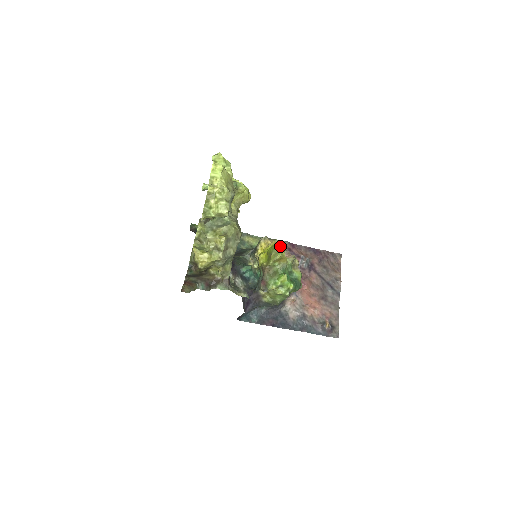
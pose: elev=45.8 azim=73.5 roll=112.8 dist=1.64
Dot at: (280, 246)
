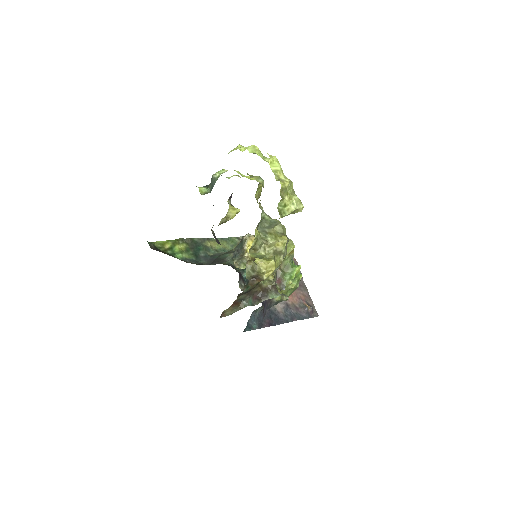
Dot at: occluded
